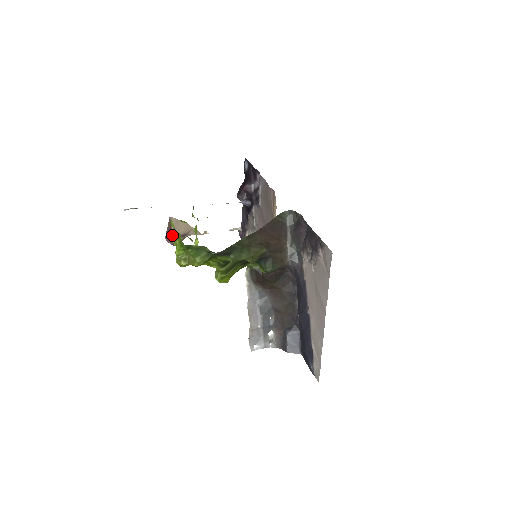
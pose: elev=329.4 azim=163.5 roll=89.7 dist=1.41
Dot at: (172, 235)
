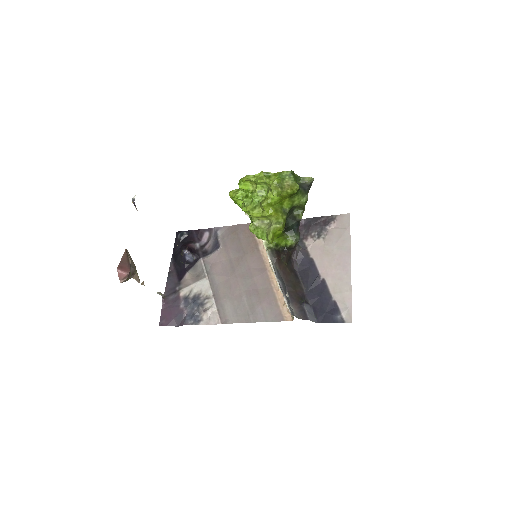
Dot at: (255, 180)
